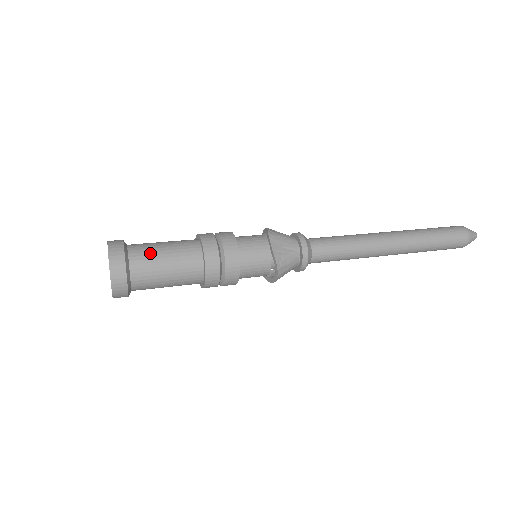
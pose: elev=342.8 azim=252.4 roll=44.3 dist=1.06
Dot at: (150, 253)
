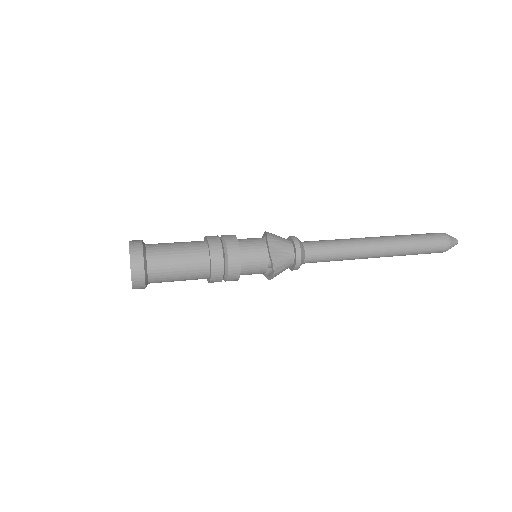
Dot at: (165, 253)
